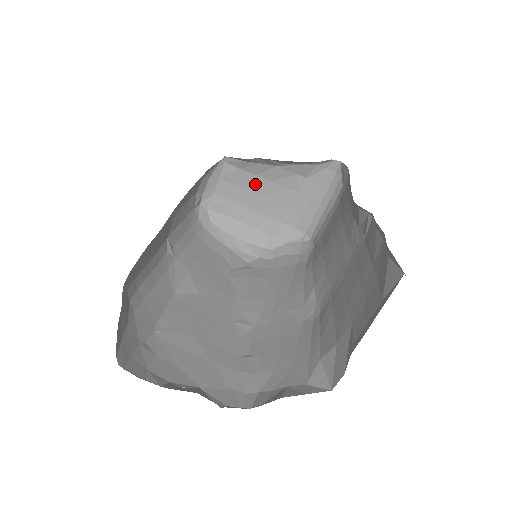
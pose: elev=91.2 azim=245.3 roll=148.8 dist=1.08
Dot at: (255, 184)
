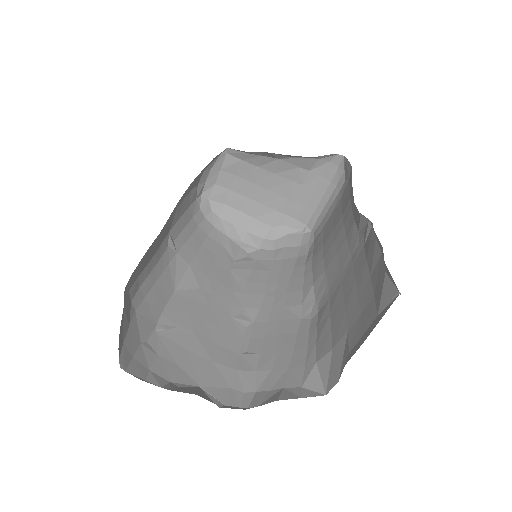
Dot at: (257, 175)
